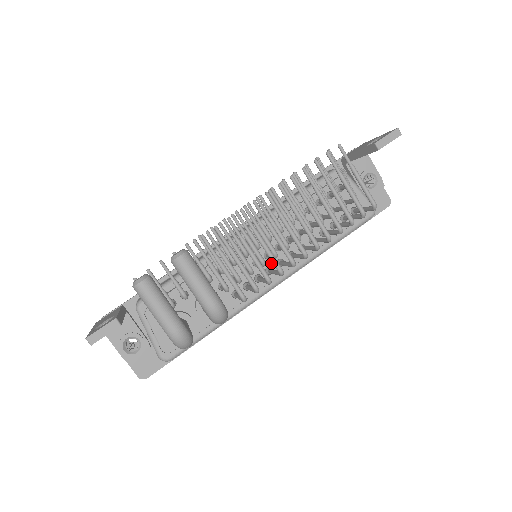
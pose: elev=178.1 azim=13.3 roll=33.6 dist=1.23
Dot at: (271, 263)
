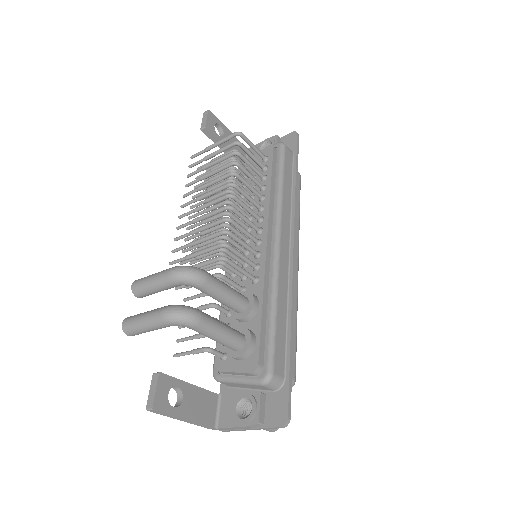
Dot at: occluded
